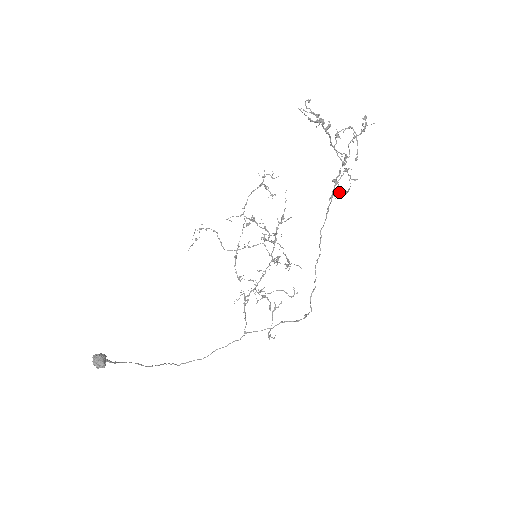
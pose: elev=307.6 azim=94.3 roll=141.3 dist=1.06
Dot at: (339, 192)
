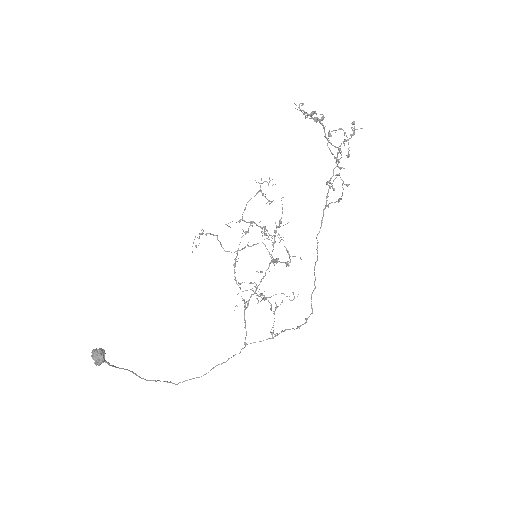
Dot at: occluded
